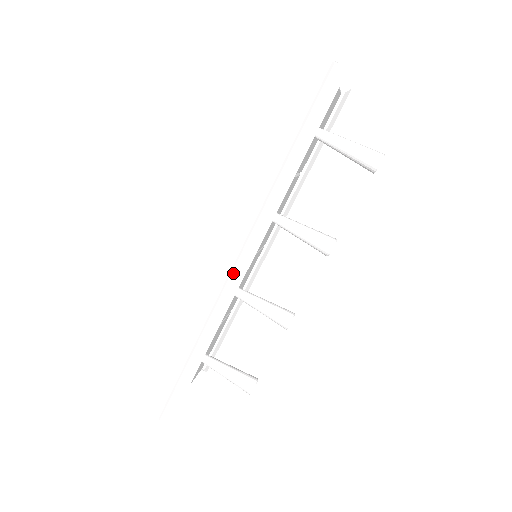
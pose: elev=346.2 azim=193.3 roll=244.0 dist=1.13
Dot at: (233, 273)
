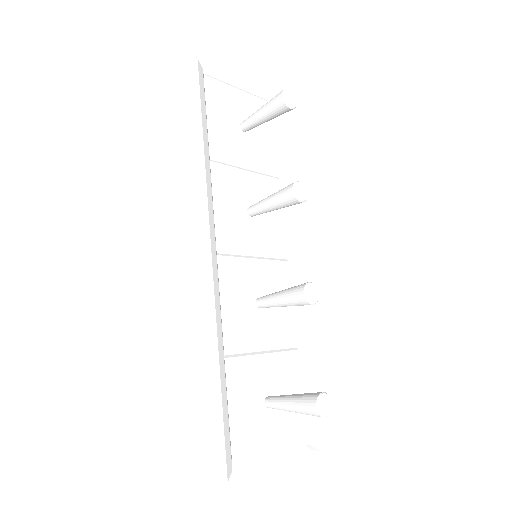
Dot at: (203, 259)
